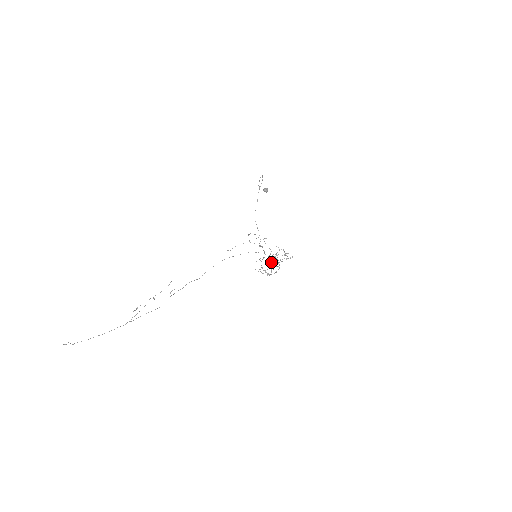
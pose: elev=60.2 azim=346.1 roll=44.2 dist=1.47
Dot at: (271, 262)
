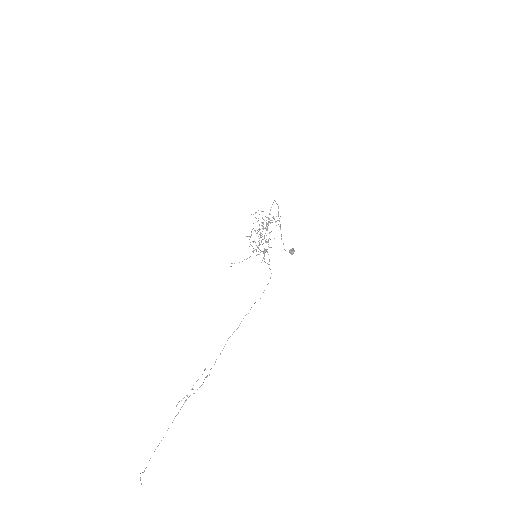
Dot at: occluded
